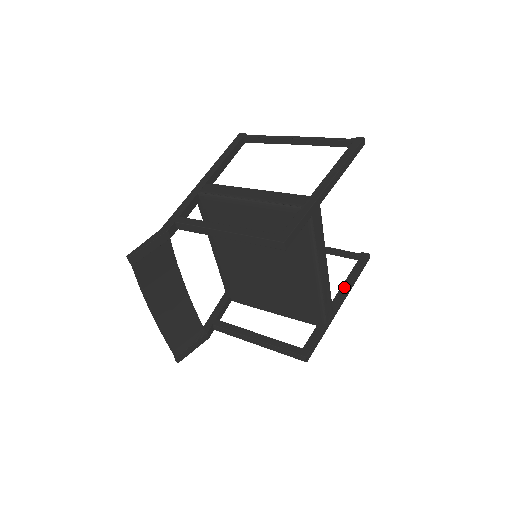
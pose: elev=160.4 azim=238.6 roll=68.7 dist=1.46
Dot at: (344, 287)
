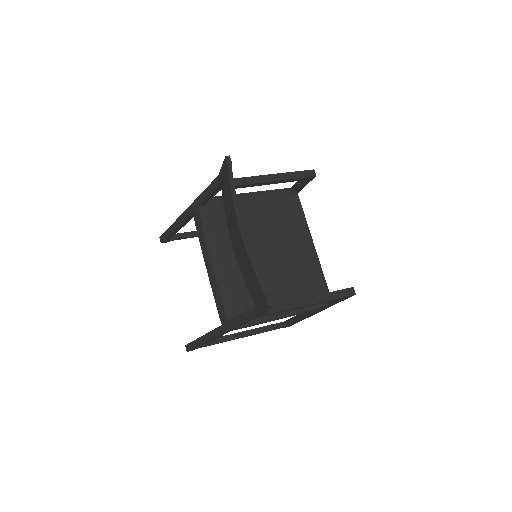
Dot at: occluded
